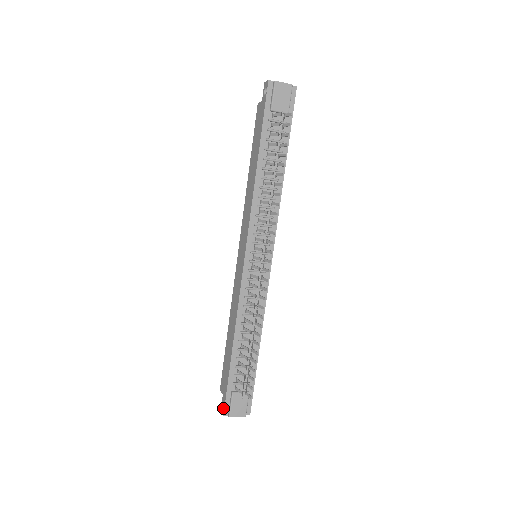
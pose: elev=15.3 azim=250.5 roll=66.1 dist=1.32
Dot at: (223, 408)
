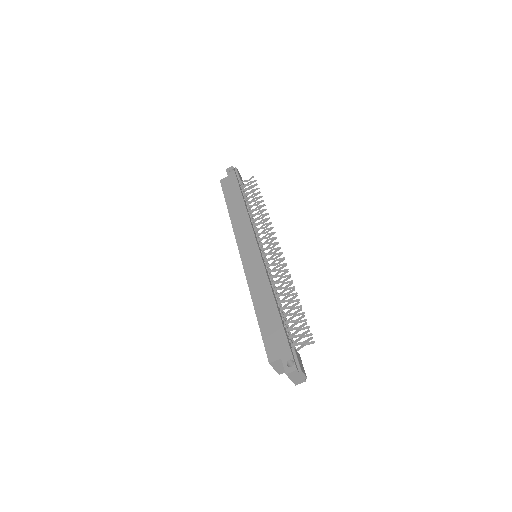
Dot at: (290, 367)
